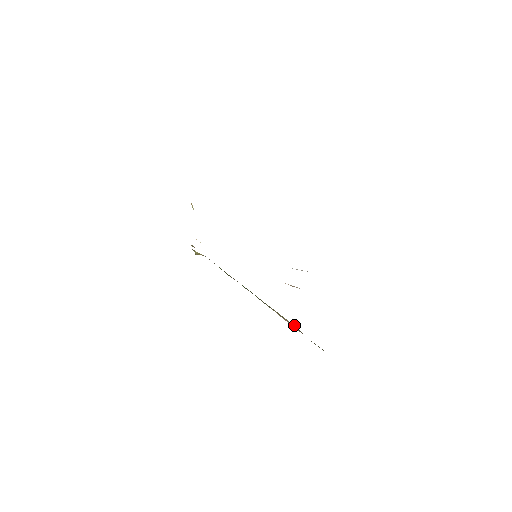
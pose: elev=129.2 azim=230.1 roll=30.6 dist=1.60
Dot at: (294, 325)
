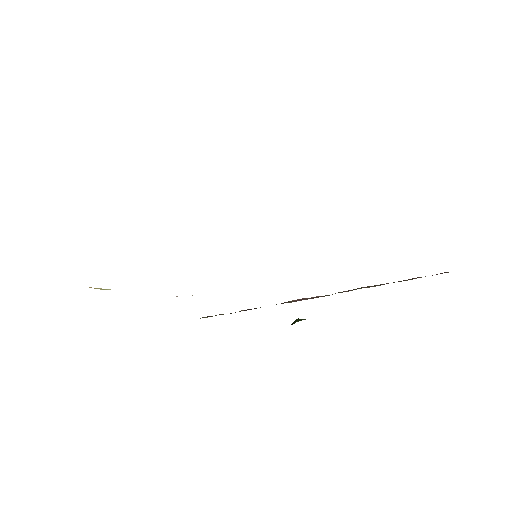
Dot at: occluded
